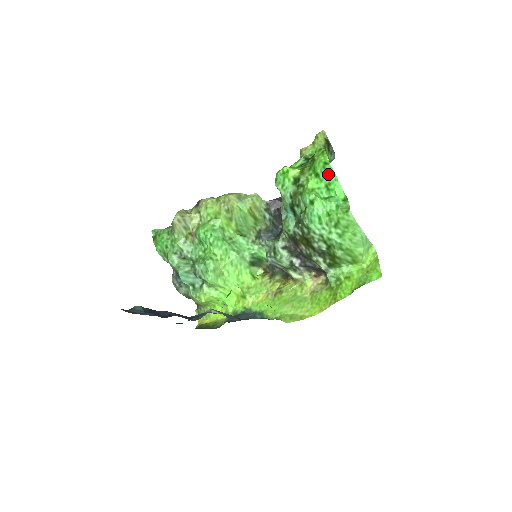
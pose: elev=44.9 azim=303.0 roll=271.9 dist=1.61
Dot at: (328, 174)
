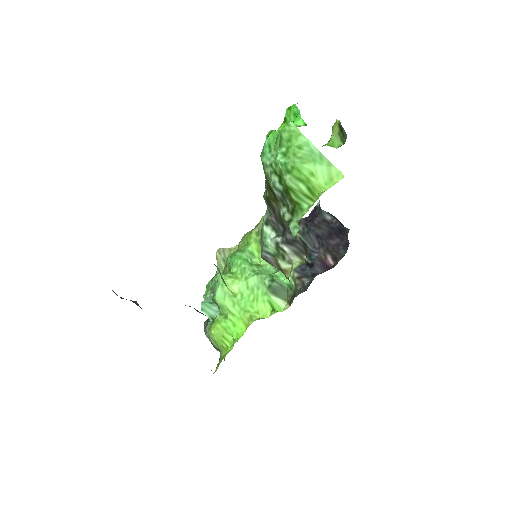
Dot at: (293, 113)
